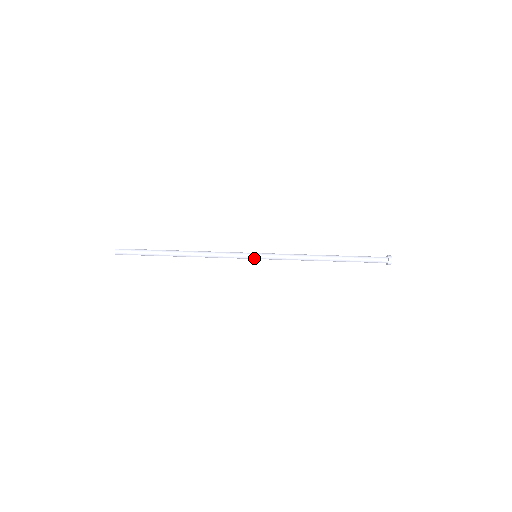
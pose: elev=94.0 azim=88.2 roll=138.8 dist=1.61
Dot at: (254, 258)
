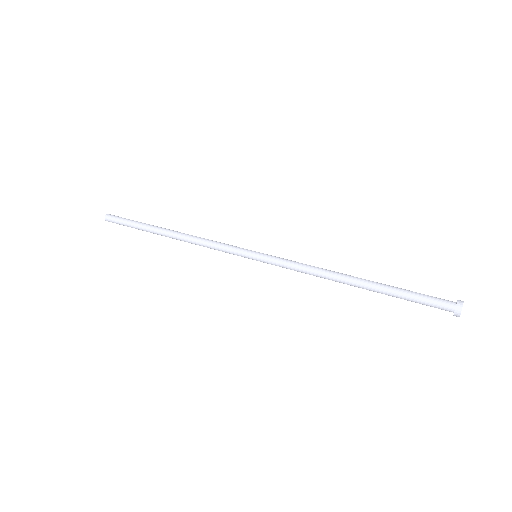
Dot at: (252, 258)
